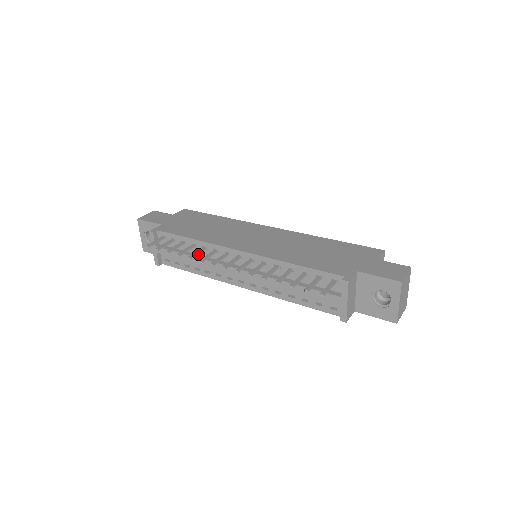
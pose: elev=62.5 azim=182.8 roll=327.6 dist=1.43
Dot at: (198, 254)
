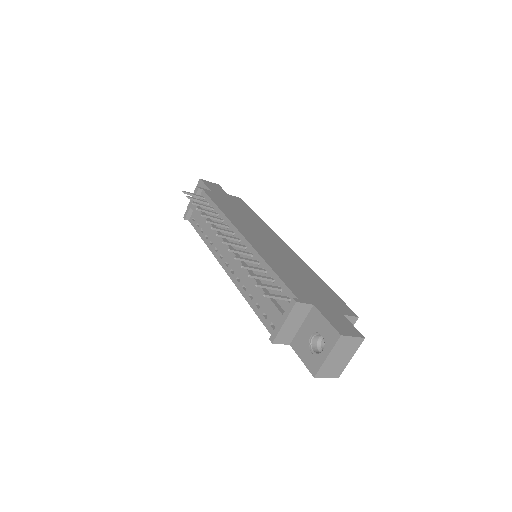
Dot at: occluded
